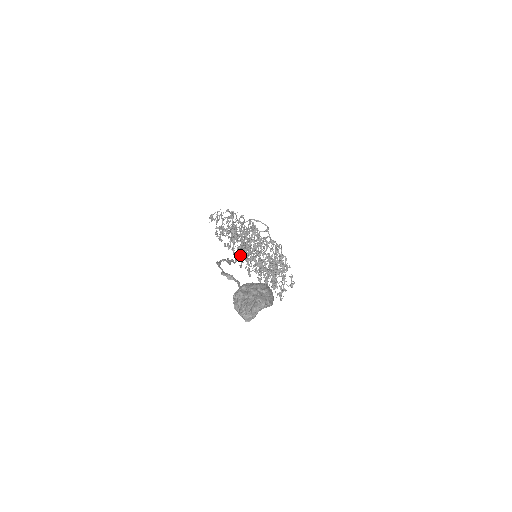
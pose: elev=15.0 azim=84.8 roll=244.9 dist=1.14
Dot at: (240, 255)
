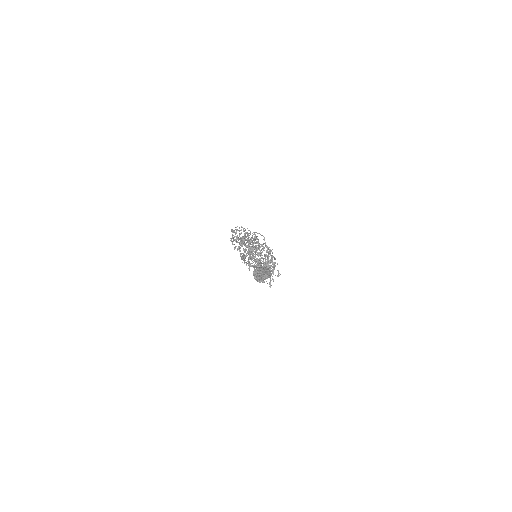
Dot at: (244, 255)
